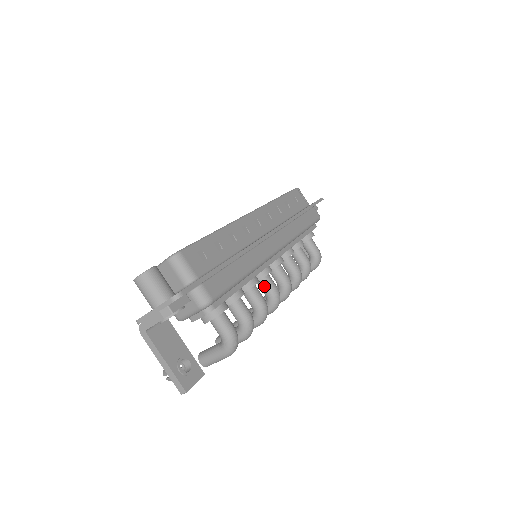
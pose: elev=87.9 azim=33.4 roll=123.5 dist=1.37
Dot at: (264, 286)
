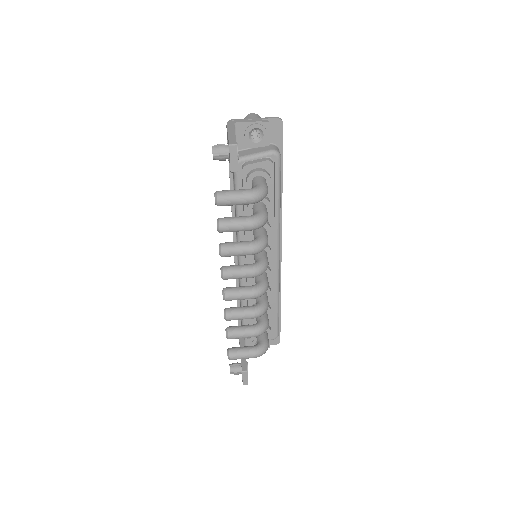
Dot at: (262, 253)
